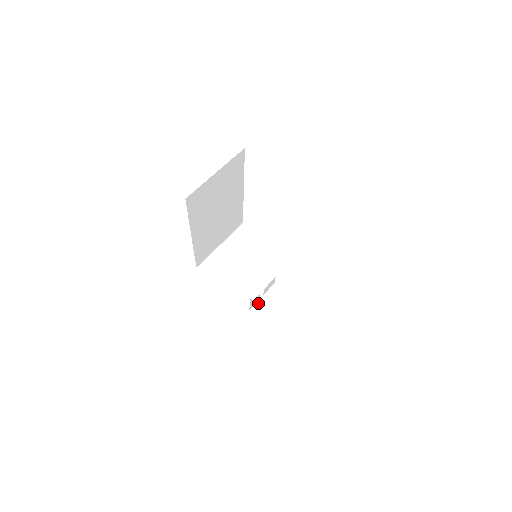
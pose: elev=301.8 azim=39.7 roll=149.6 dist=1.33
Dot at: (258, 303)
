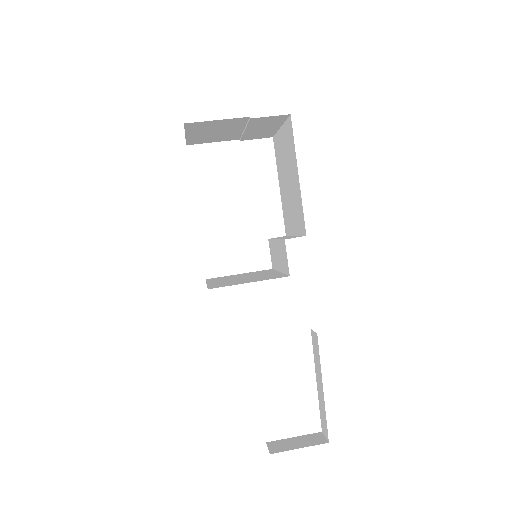
Dot at: (270, 445)
